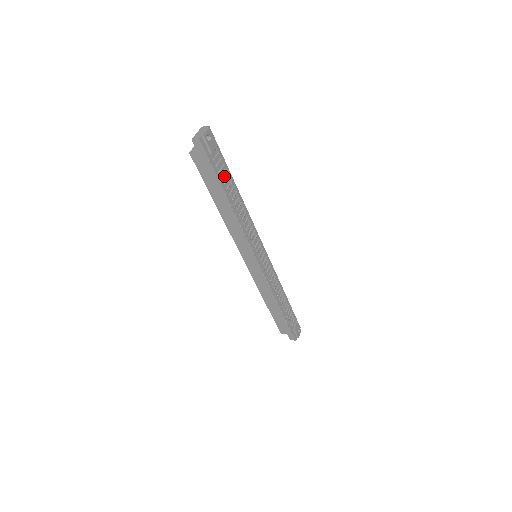
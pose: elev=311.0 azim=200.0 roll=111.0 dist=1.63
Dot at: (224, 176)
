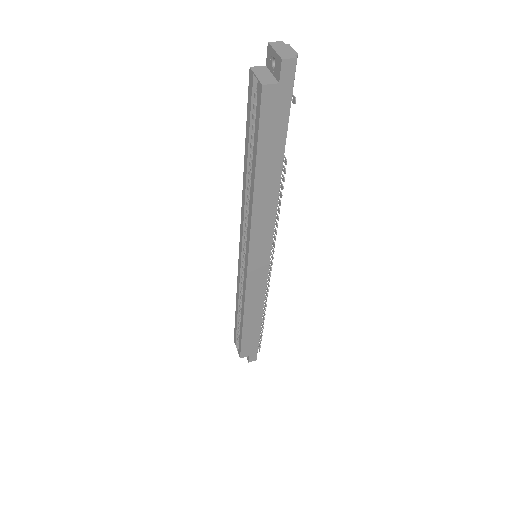
Dot at: occluded
